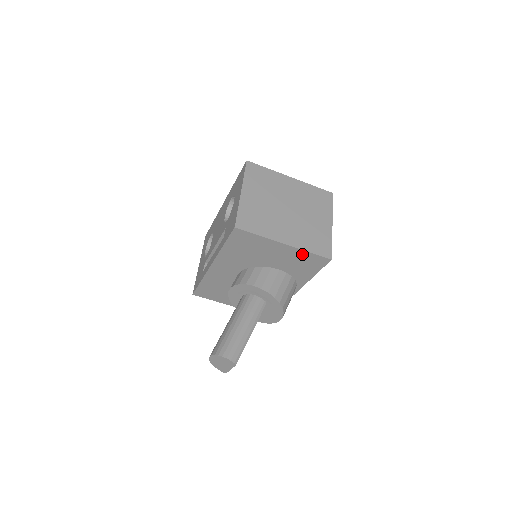
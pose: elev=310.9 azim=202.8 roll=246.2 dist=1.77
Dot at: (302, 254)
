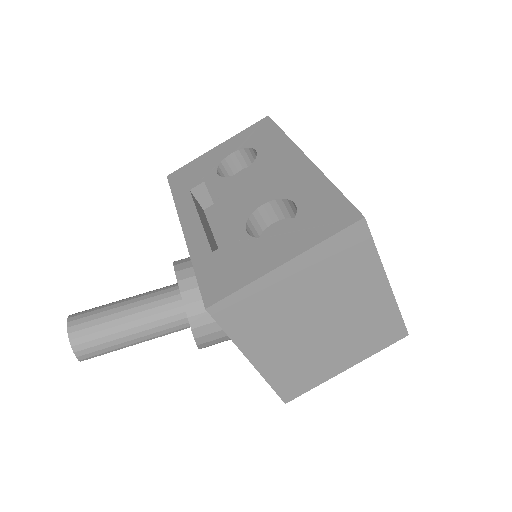
Dot at: occluded
